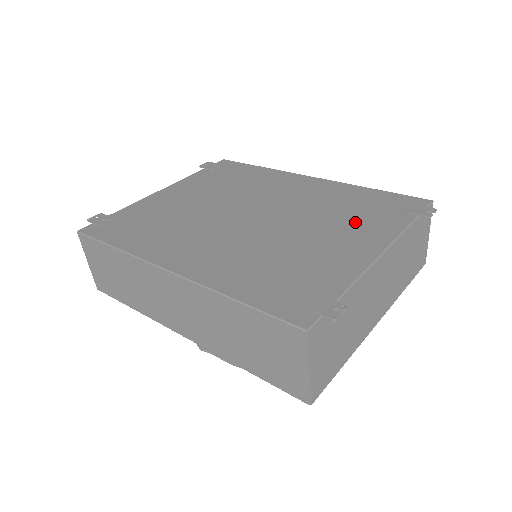
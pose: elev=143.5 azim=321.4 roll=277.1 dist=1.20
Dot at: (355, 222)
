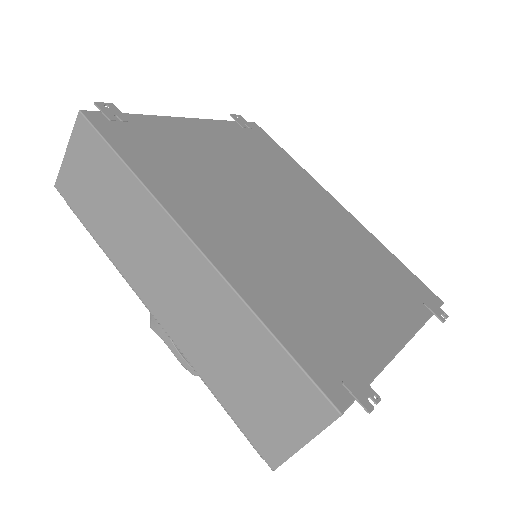
Dot at: (381, 289)
